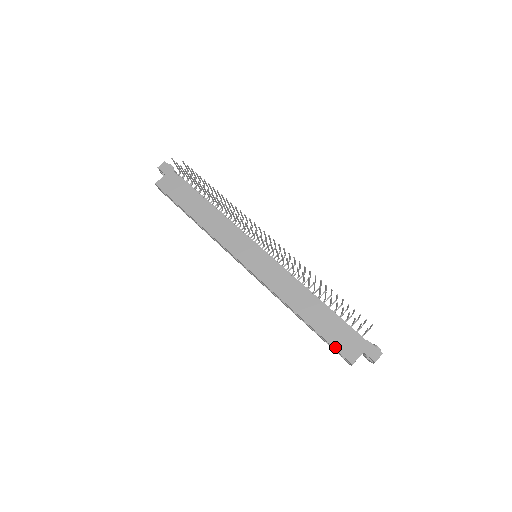
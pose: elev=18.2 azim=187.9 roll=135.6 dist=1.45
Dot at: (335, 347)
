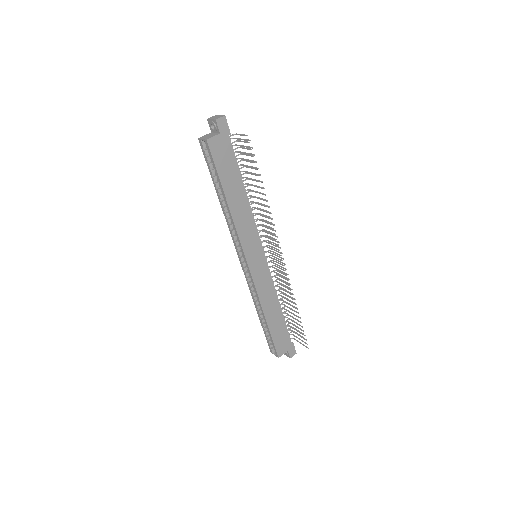
Dot at: (275, 345)
